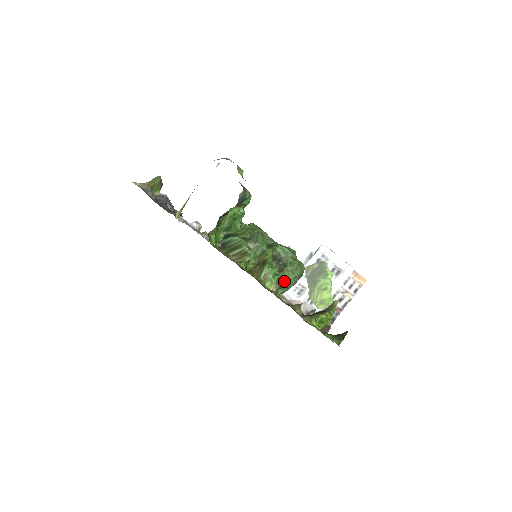
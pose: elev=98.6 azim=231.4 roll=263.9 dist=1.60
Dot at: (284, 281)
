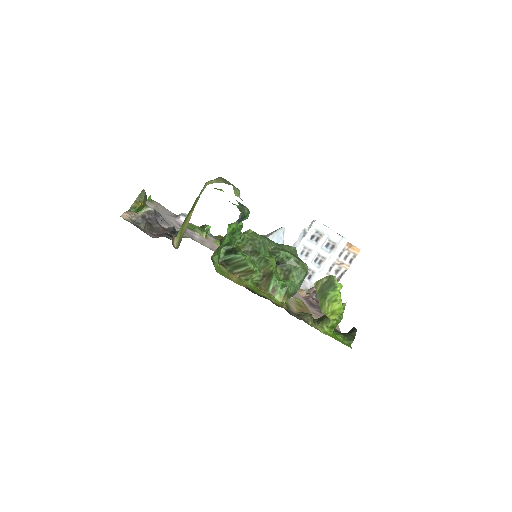
Dot at: (292, 290)
